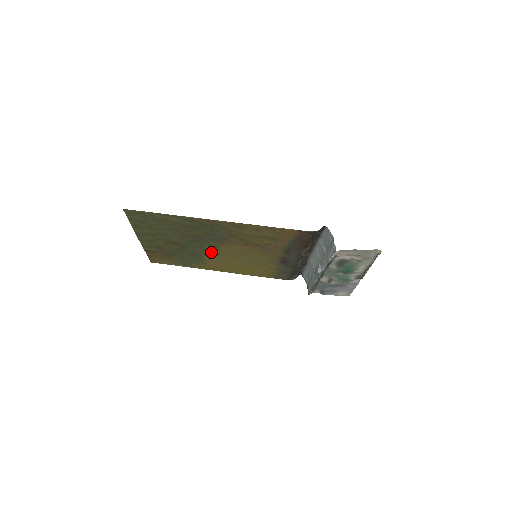
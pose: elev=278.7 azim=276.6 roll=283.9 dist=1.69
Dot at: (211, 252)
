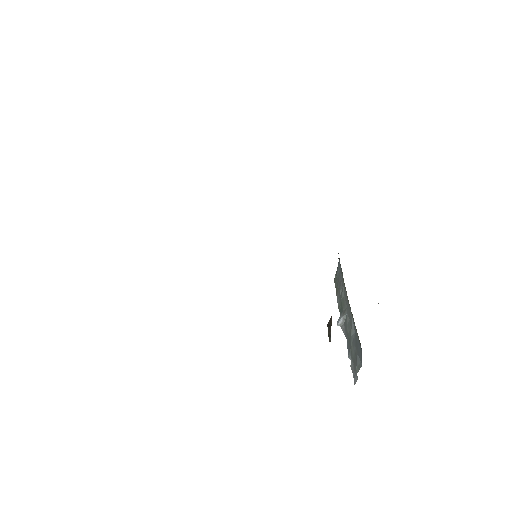
Dot at: occluded
